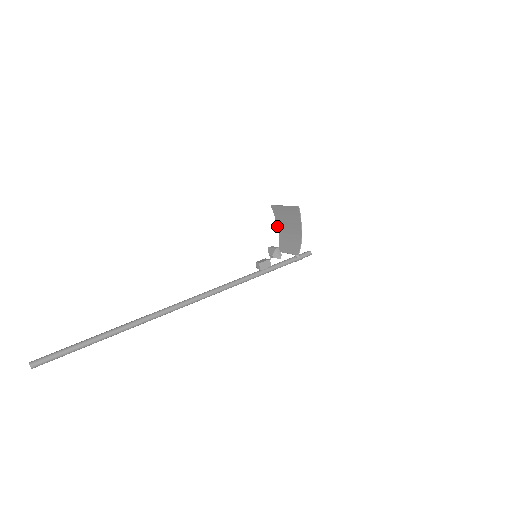
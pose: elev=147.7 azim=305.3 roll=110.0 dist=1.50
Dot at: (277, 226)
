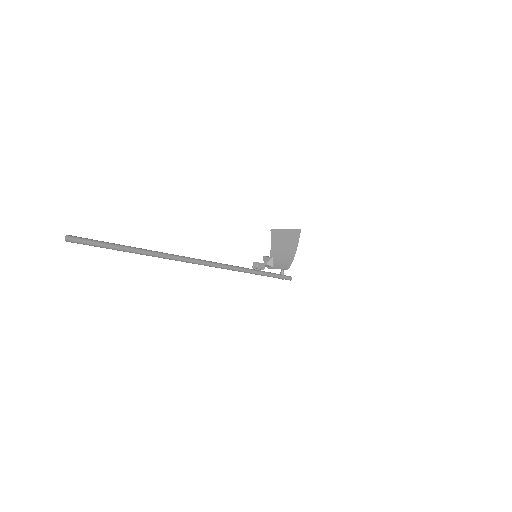
Dot at: occluded
